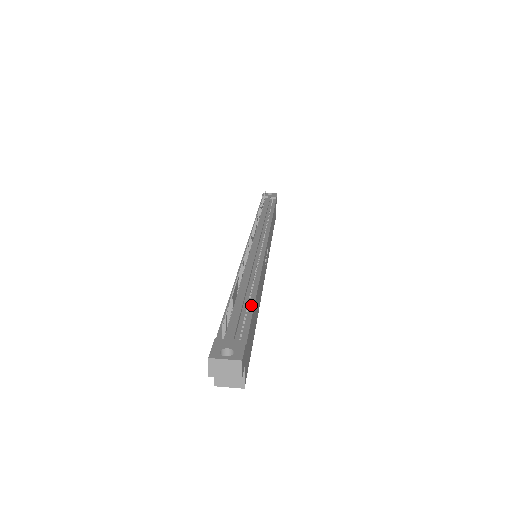
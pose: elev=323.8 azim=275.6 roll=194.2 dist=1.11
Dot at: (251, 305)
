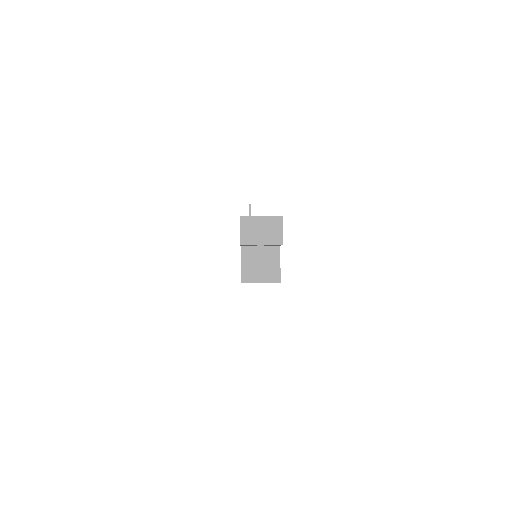
Dot at: occluded
